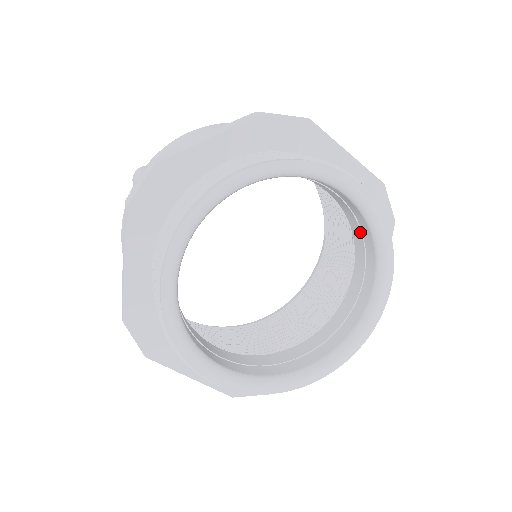
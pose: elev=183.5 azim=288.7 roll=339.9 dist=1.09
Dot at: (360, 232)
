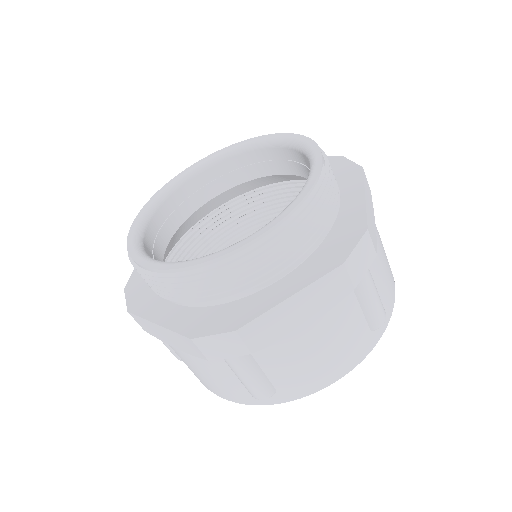
Dot at: (307, 169)
